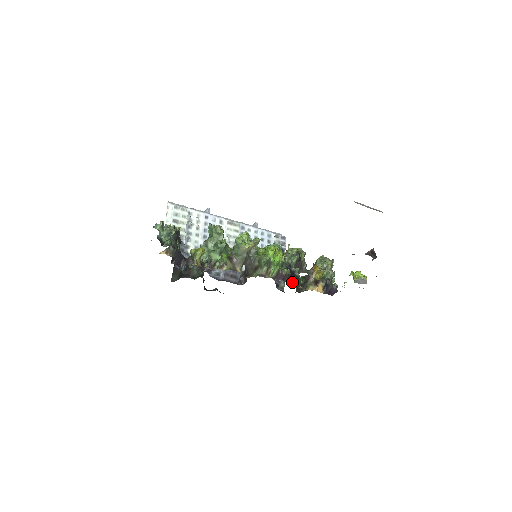
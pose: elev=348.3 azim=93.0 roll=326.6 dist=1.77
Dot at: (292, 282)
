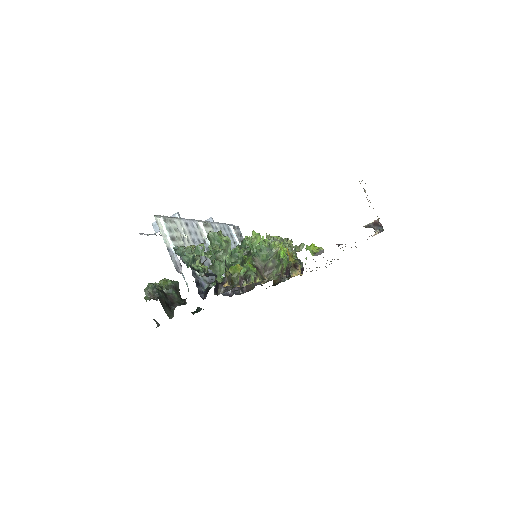
Dot at: occluded
